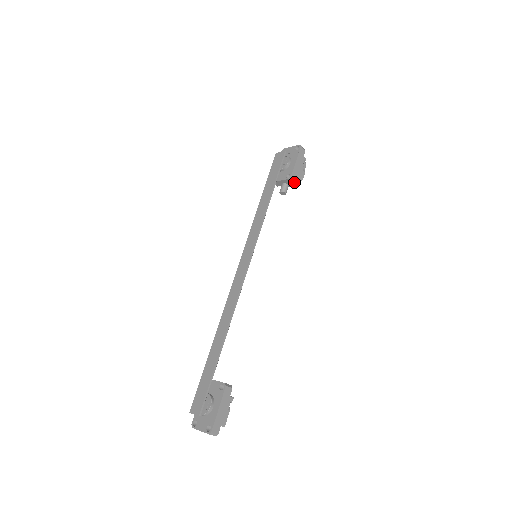
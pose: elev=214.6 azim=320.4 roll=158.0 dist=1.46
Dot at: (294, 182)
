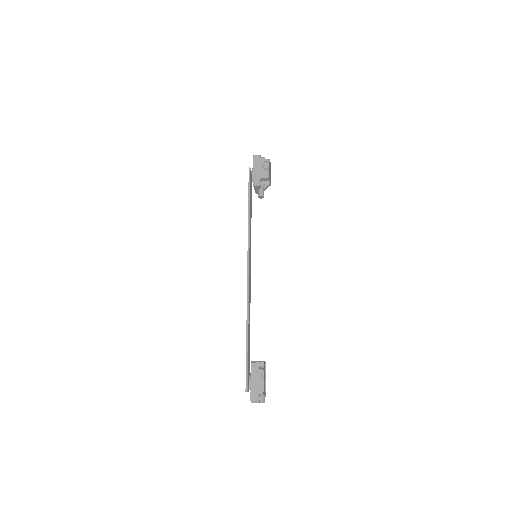
Dot at: (259, 184)
